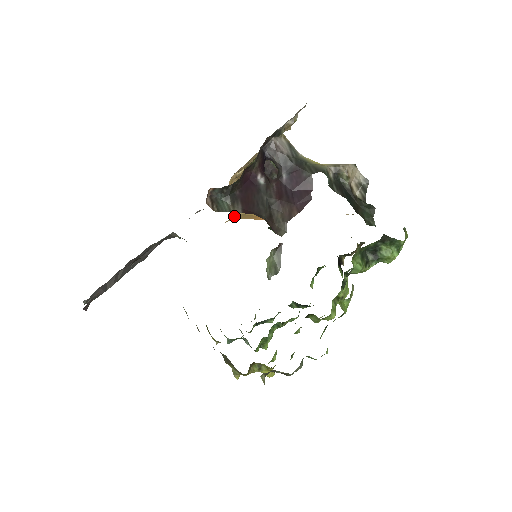
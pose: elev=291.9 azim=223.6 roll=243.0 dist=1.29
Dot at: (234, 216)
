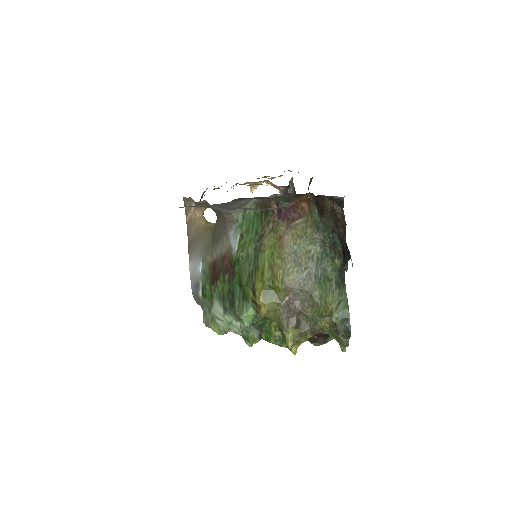
Dot at: occluded
